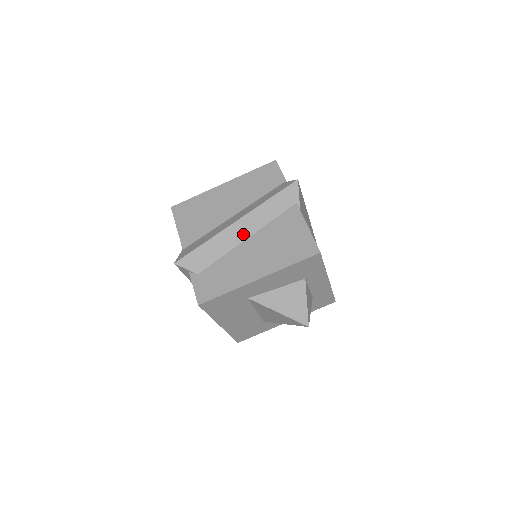
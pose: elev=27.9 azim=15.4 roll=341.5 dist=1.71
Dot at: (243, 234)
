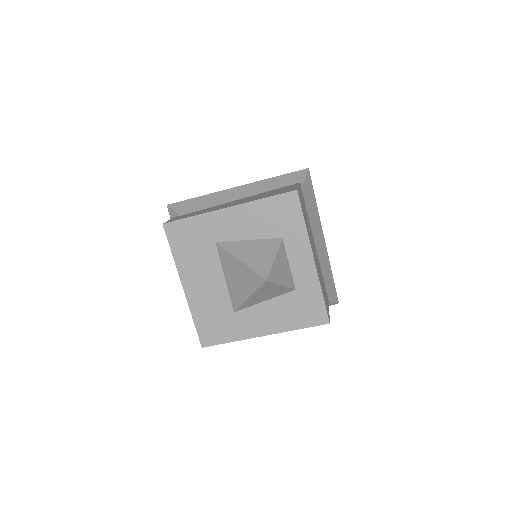
Dot at: (239, 196)
